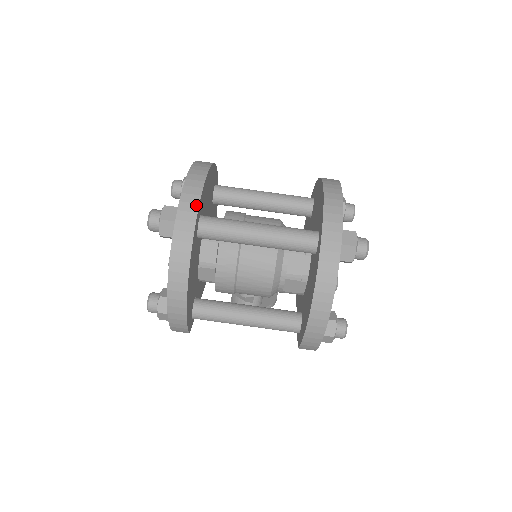
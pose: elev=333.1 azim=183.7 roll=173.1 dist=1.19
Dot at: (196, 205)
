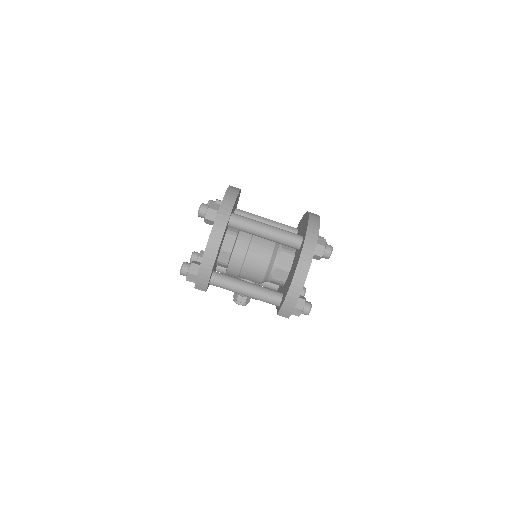
Dot at: (233, 203)
